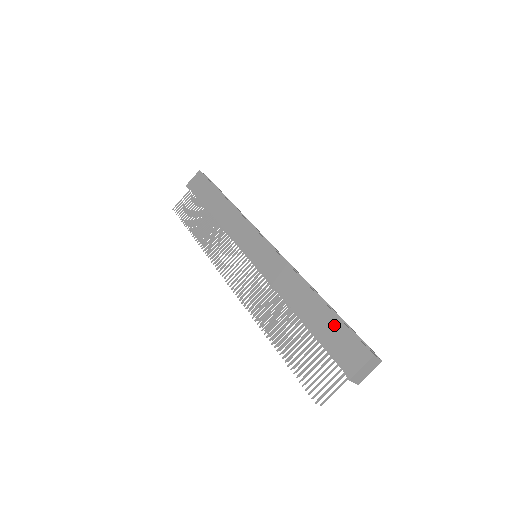
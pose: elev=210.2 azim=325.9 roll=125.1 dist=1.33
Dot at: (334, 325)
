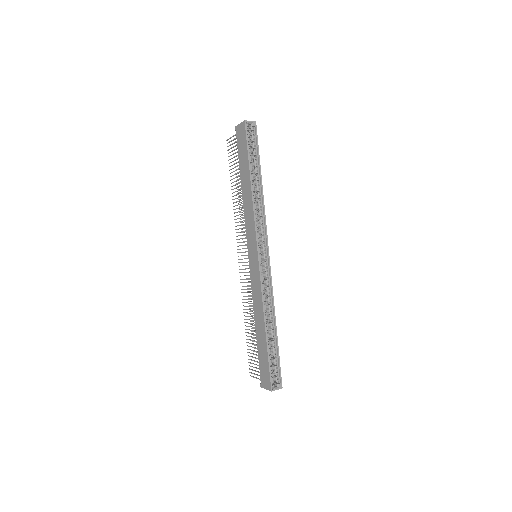
Dot at: (265, 357)
